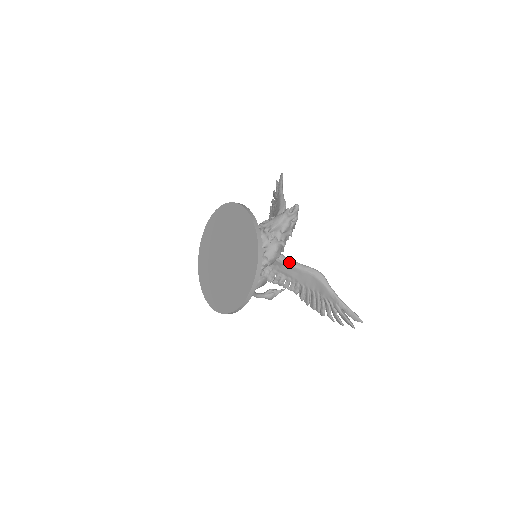
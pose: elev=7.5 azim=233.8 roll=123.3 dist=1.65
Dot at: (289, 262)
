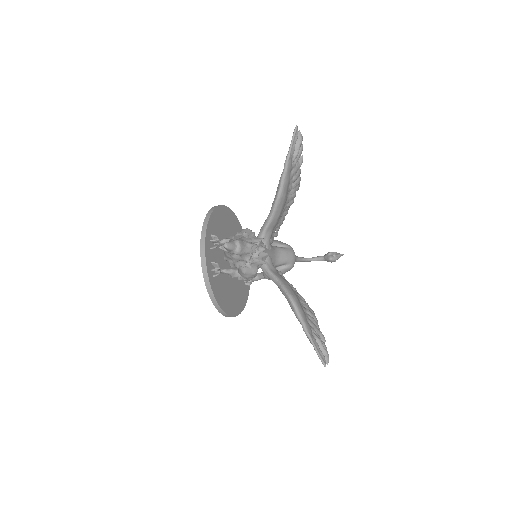
Dot at: (269, 277)
